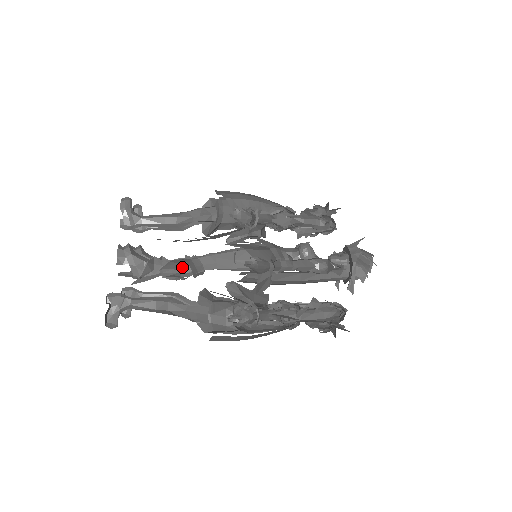
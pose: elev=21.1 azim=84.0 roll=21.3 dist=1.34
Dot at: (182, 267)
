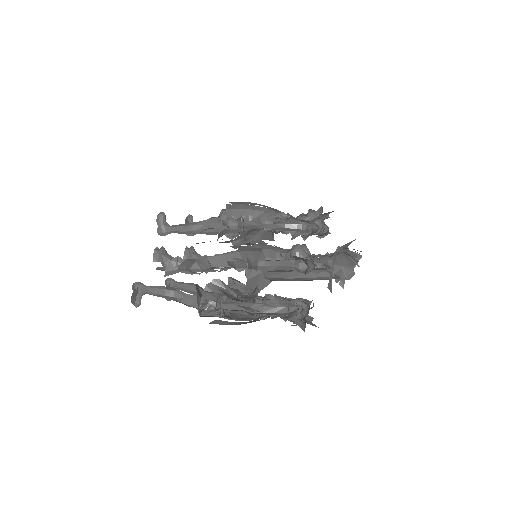
Dot at: (195, 264)
